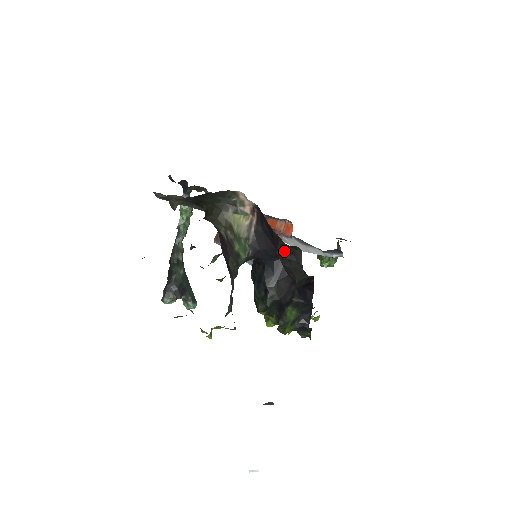
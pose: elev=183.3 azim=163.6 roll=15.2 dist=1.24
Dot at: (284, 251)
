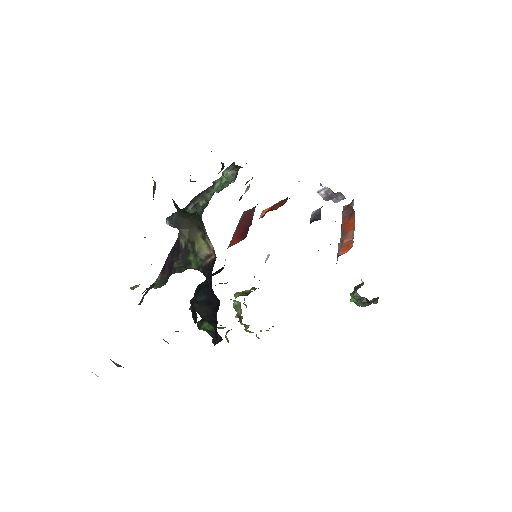
Dot at: (193, 305)
